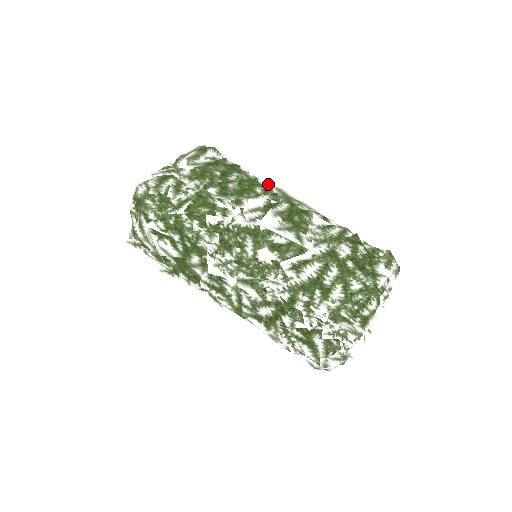
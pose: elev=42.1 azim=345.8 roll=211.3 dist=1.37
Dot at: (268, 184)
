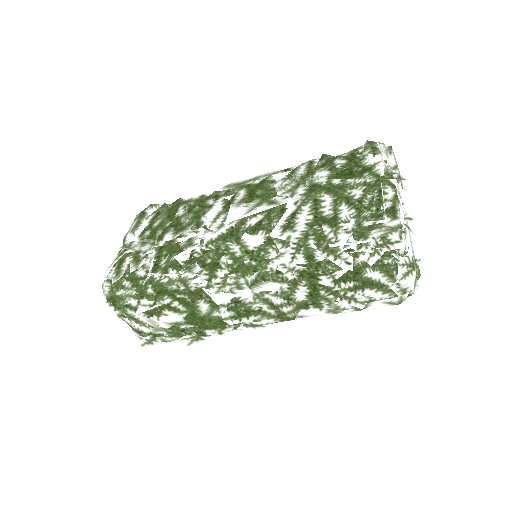
Dot at: occluded
